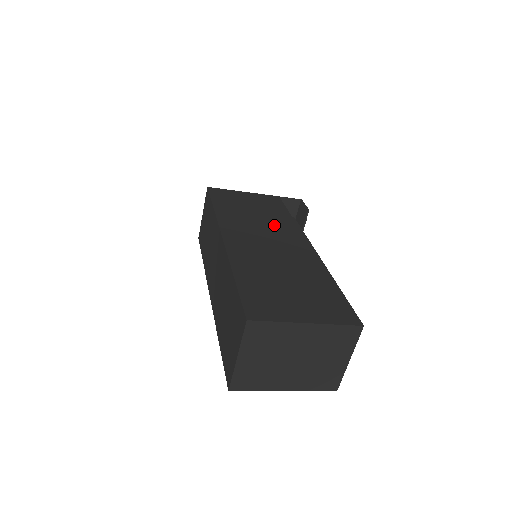
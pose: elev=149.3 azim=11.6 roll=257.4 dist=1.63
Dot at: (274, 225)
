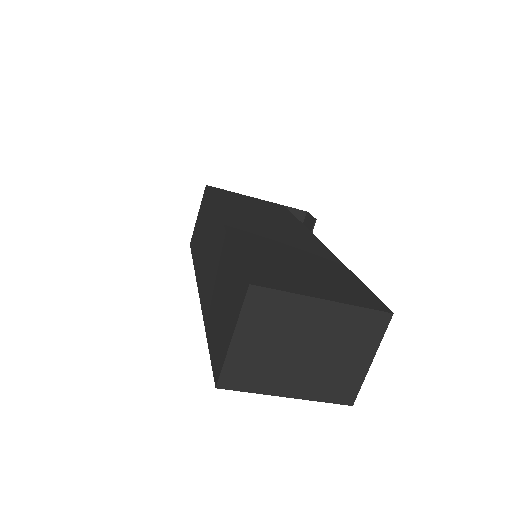
Dot at: (279, 222)
